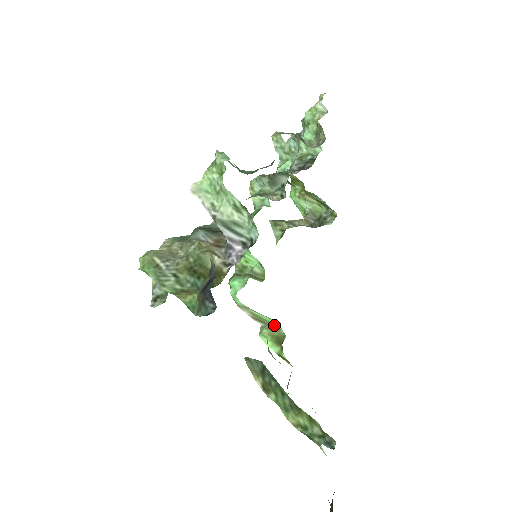
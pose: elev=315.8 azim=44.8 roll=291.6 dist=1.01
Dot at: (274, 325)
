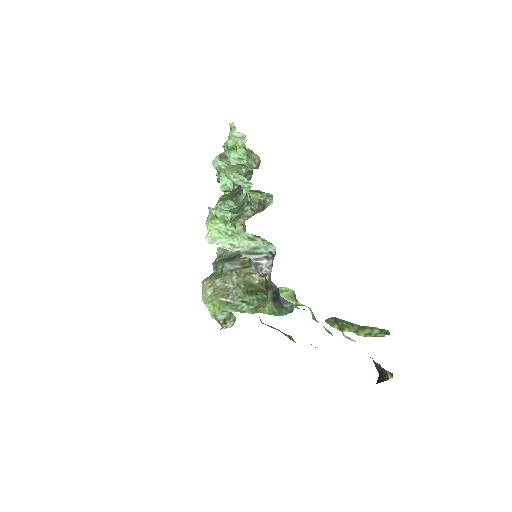
Dot at: (283, 290)
